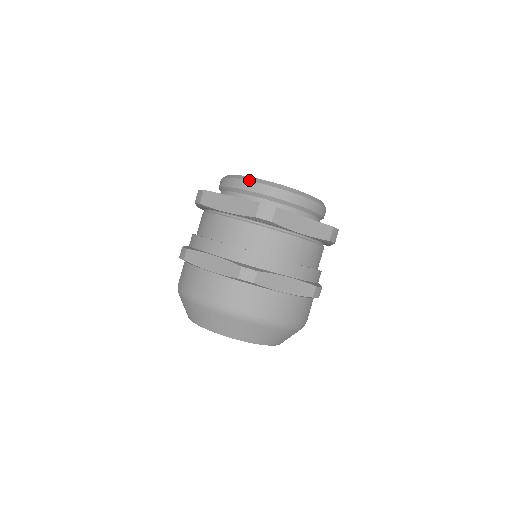
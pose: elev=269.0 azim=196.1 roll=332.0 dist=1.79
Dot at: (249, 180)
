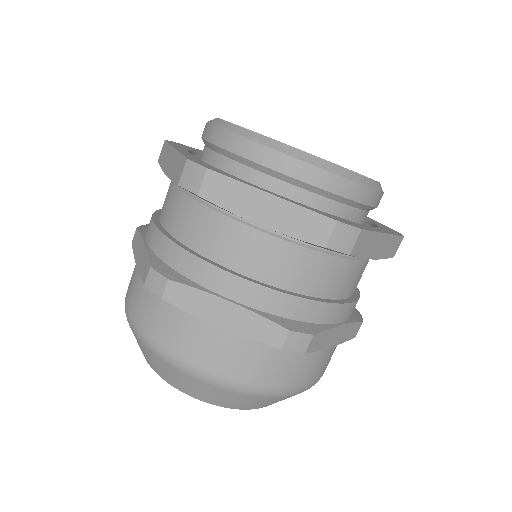
Dot at: (213, 124)
